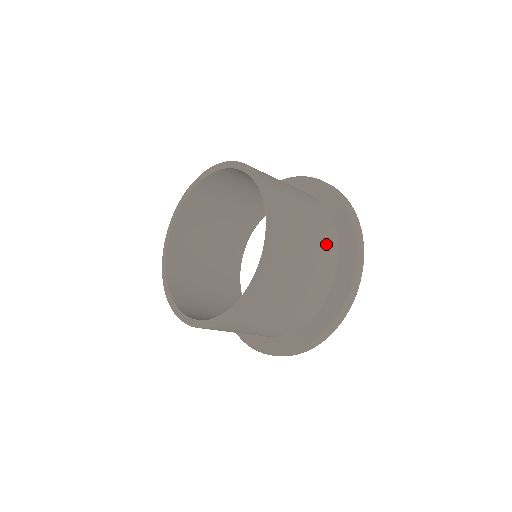
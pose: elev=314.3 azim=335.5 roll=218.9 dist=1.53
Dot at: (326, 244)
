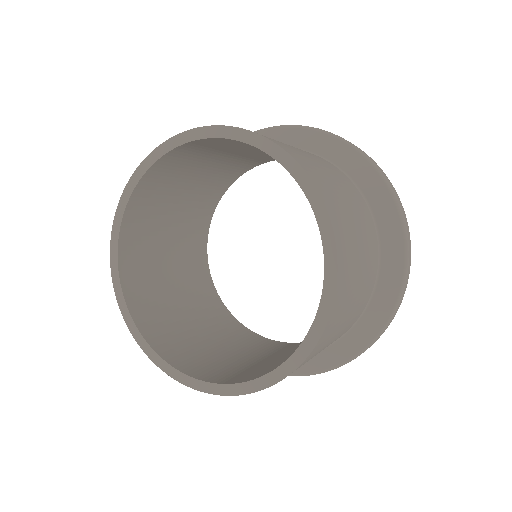
Dot at: (370, 237)
